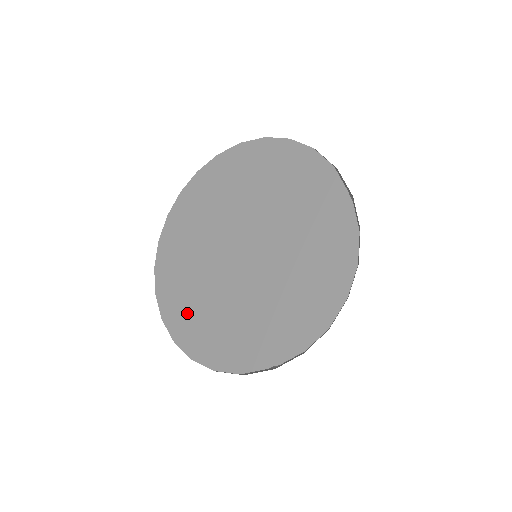
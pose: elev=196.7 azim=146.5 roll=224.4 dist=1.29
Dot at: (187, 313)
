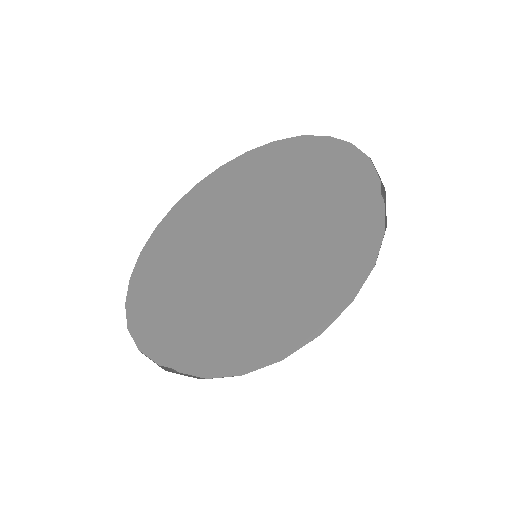
Dot at: (176, 325)
